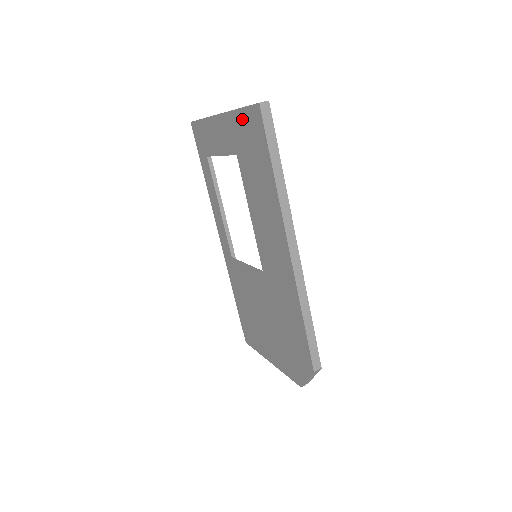
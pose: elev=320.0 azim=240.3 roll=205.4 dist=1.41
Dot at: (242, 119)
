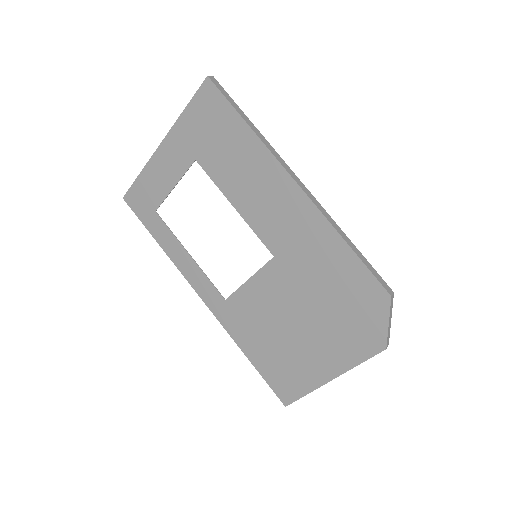
Dot at: (192, 114)
